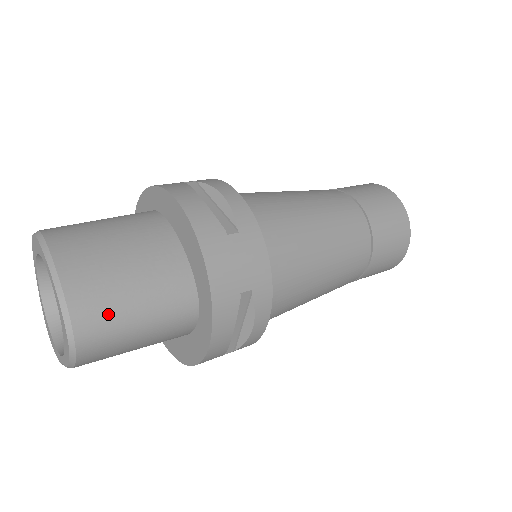
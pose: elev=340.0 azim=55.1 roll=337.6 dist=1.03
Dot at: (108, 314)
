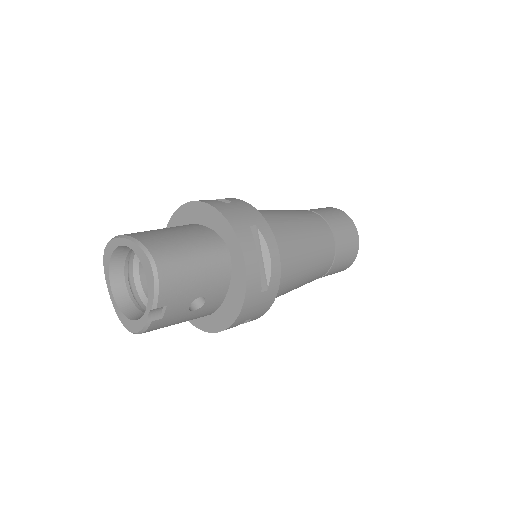
Dot at: (170, 248)
